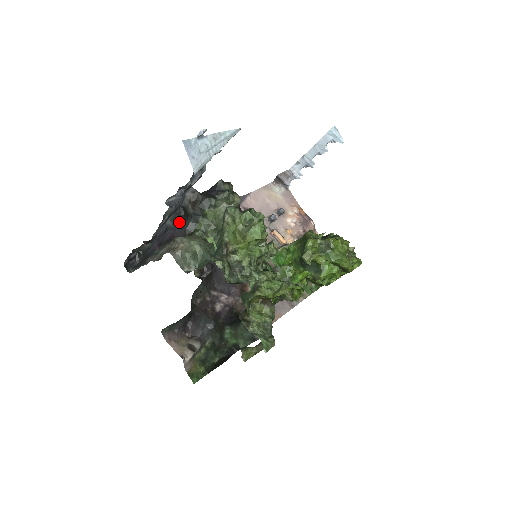
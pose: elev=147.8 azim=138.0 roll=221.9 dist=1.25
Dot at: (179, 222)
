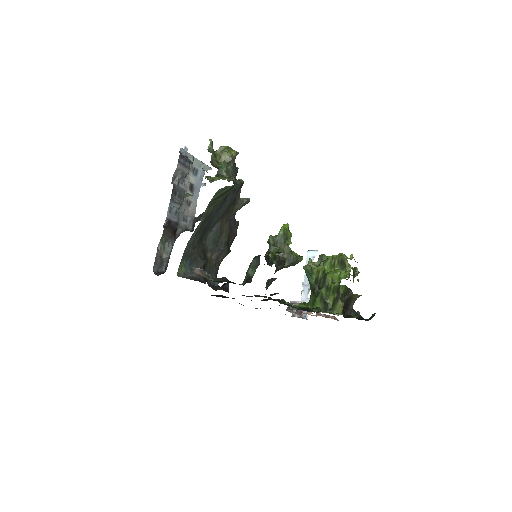
Dot at: occluded
